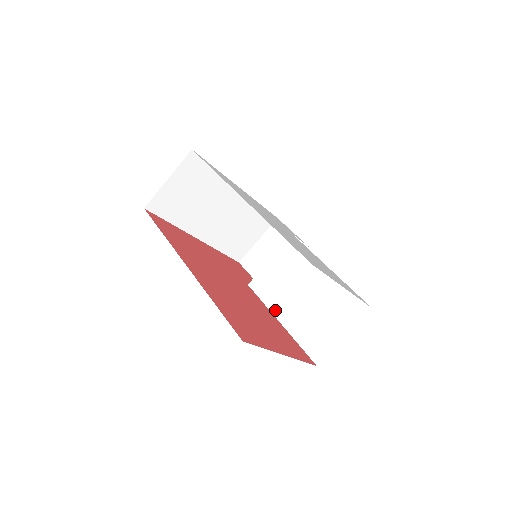
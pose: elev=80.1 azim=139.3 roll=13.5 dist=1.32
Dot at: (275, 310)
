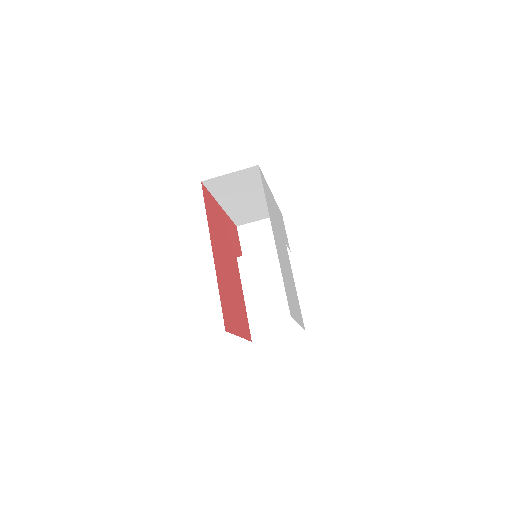
Dot at: (246, 288)
